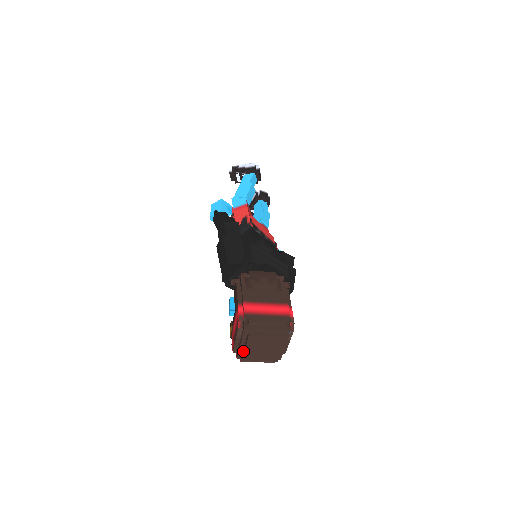
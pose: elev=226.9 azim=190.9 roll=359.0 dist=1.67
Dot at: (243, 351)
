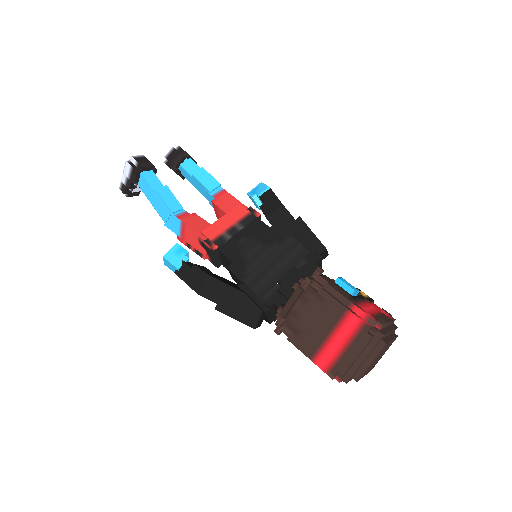
Dot at: occluded
